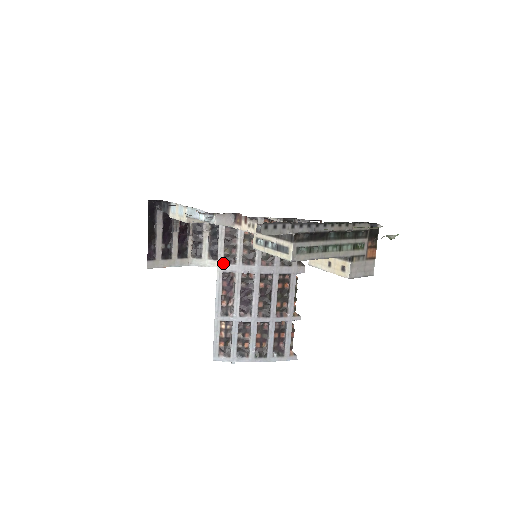
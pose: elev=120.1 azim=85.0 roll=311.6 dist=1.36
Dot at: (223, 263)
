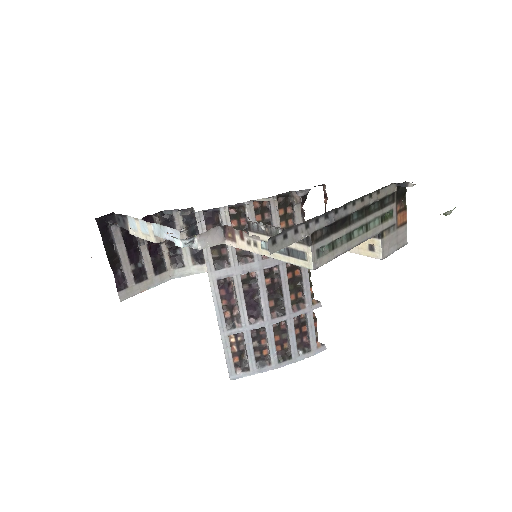
Dot at: (214, 269)
